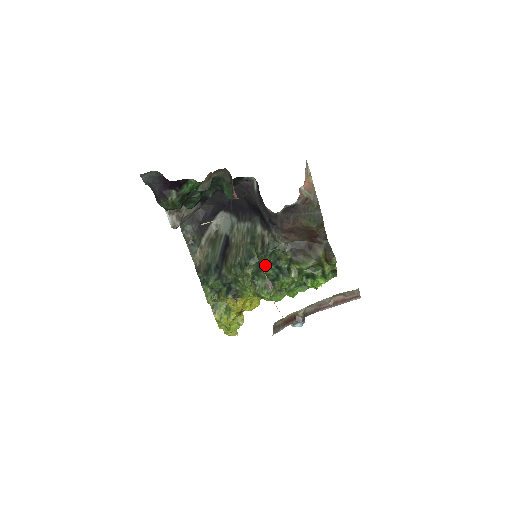
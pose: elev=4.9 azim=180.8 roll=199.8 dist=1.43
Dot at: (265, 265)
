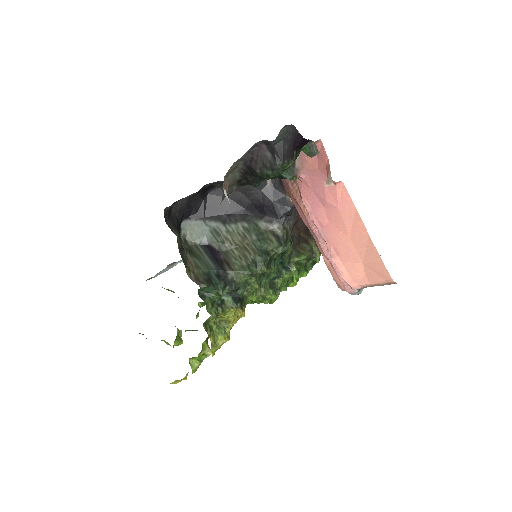
Dot at: (273, 261)
